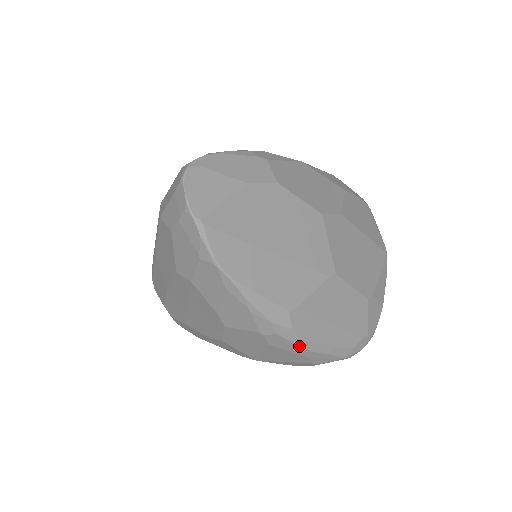
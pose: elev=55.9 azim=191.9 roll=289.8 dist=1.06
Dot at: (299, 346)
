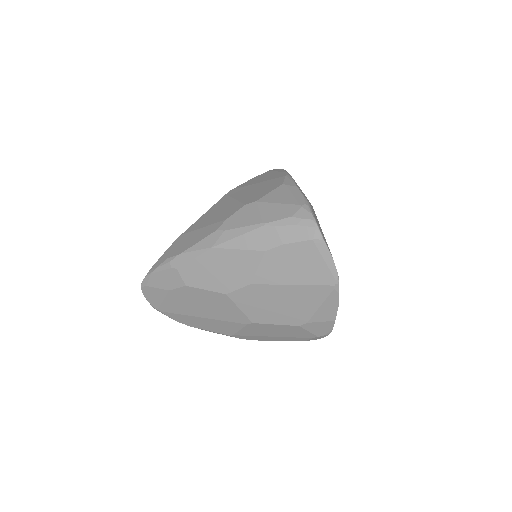
Dot at: occluded
